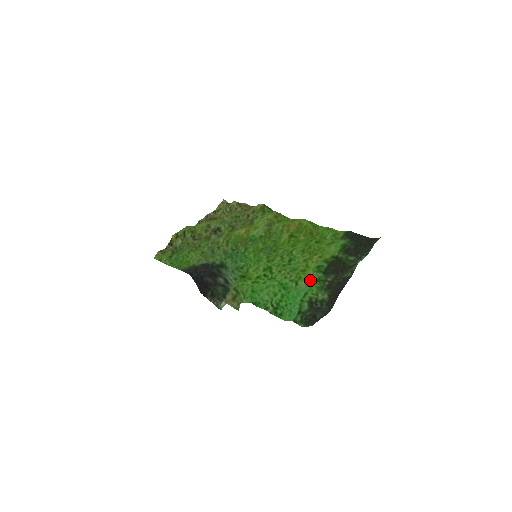
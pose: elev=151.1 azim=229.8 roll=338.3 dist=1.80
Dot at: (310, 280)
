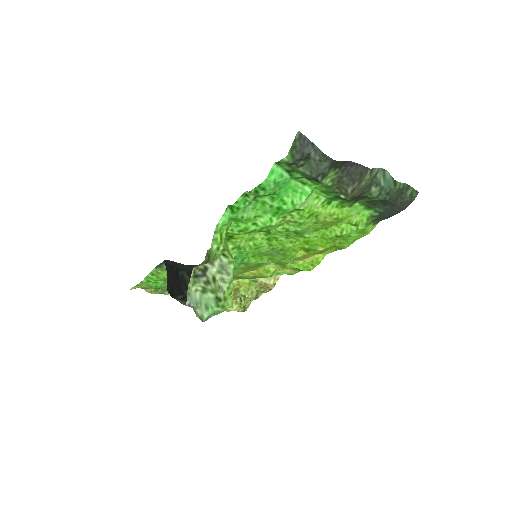
Dot at: (314, 192)
